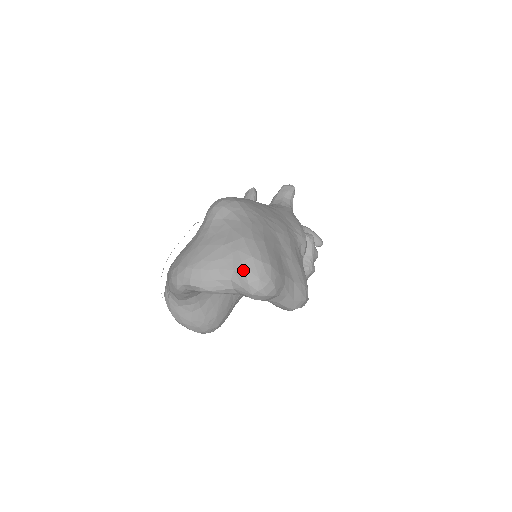
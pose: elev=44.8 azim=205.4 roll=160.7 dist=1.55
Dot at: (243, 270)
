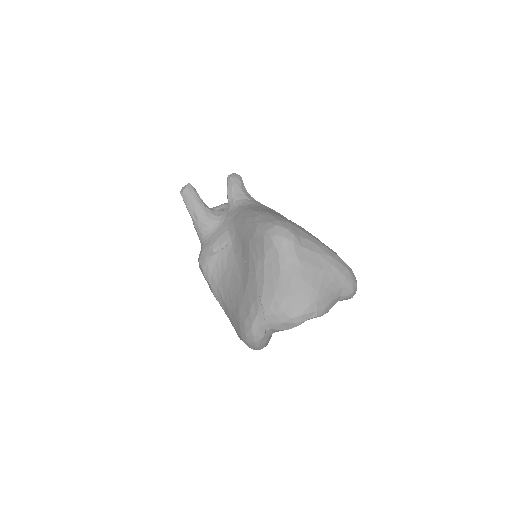
Dot at: (349, 284)
